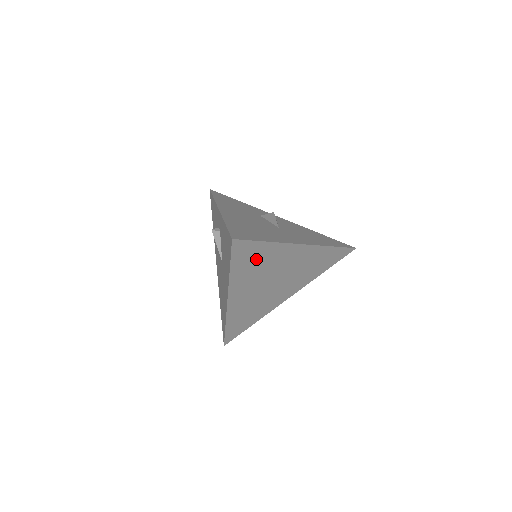
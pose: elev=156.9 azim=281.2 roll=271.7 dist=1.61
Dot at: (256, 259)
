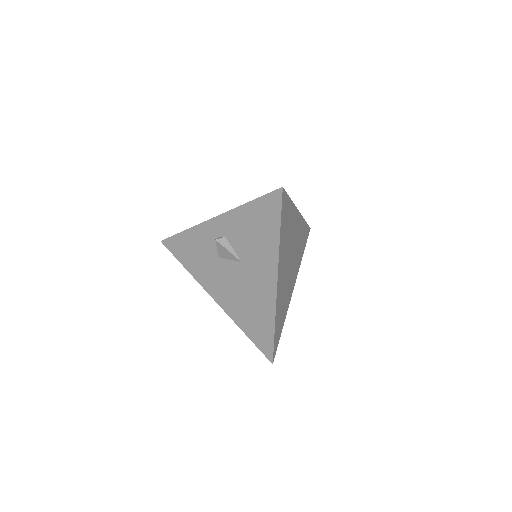
Dot at: (287, 222)
